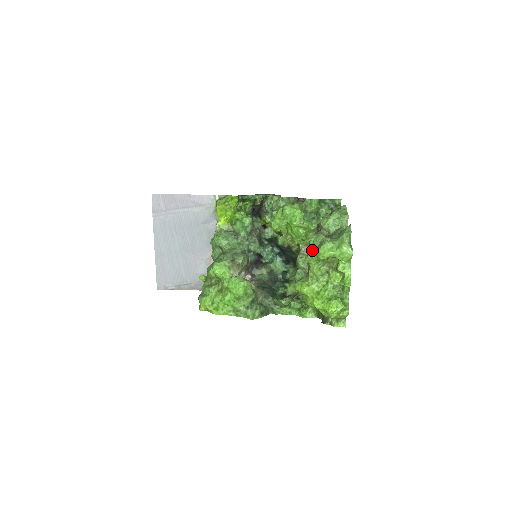
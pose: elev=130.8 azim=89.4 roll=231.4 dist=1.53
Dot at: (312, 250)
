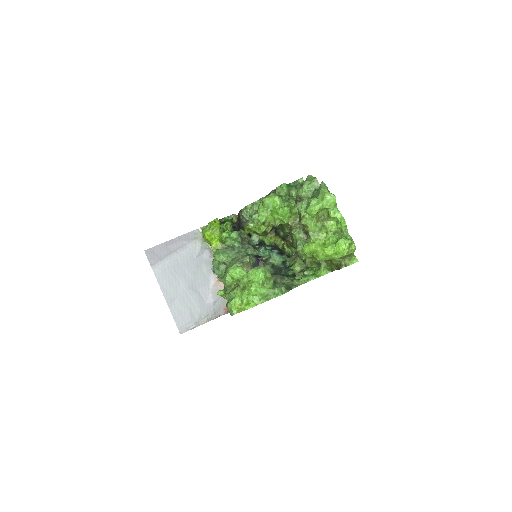
Dot at: (303, 213)
